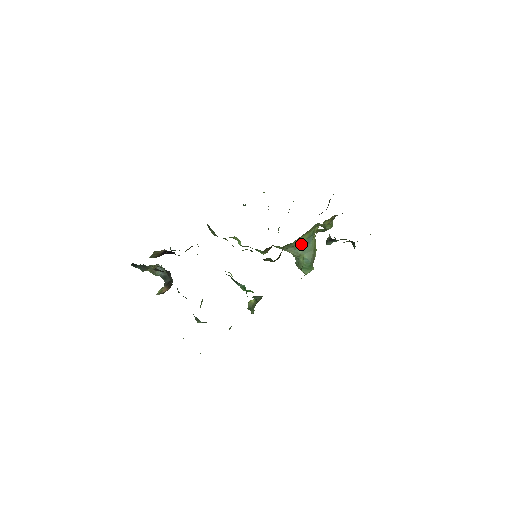
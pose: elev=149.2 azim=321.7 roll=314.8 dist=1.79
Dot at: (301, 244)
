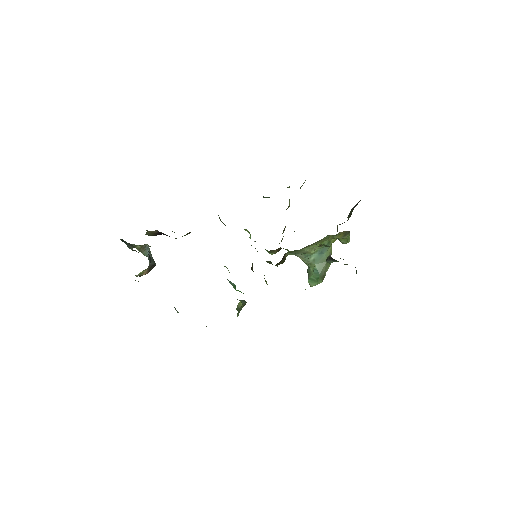
Dot at: (313, 253)
